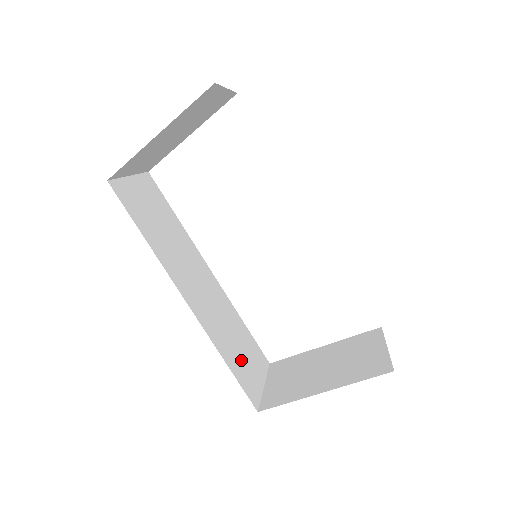
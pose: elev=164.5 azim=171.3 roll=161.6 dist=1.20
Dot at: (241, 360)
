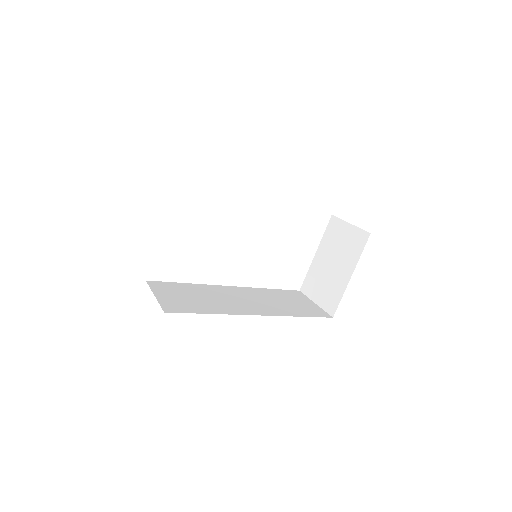
Dot at: (298, 307)
